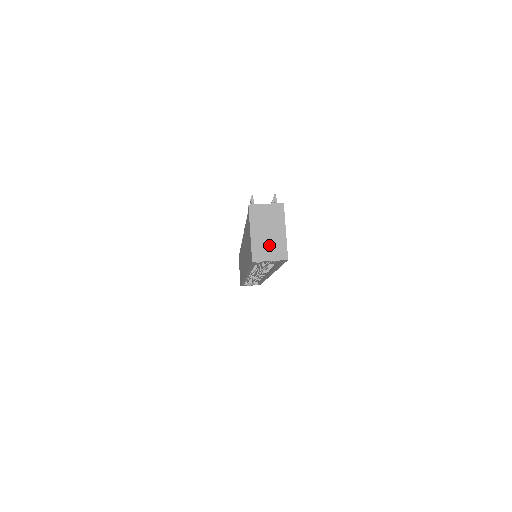
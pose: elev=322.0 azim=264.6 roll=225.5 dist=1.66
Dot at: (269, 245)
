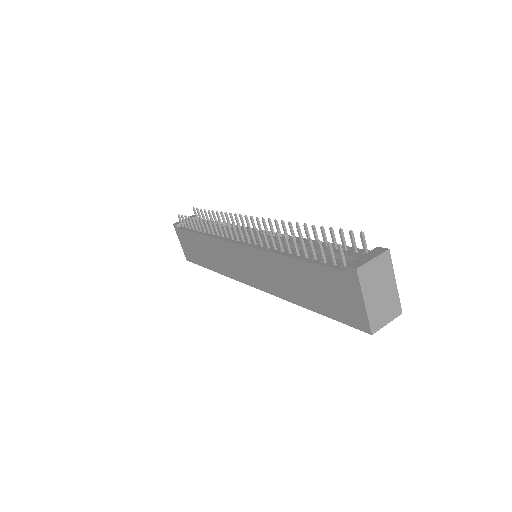
Dot at: (384, 307)
